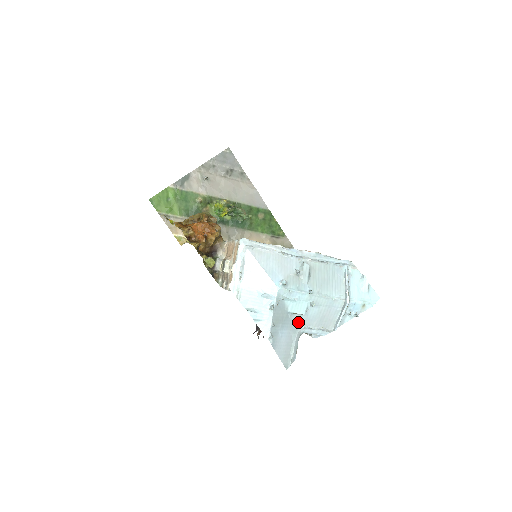
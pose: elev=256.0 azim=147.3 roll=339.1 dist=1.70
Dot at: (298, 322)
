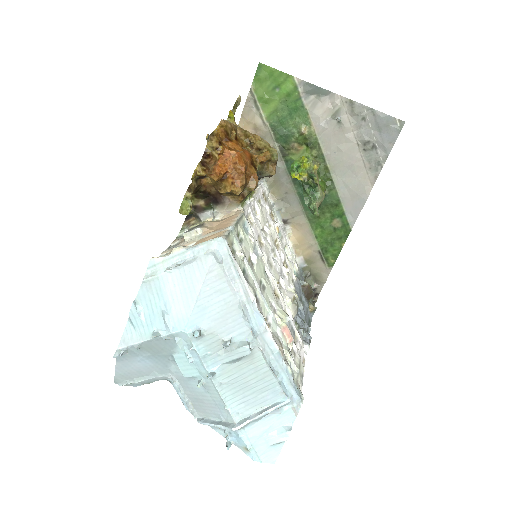
Dot at: (175, 371)
